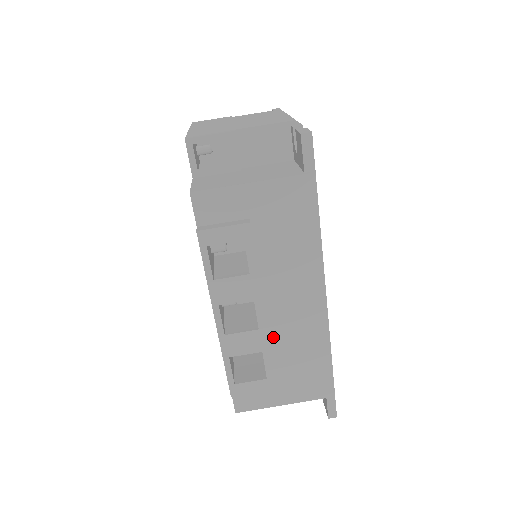
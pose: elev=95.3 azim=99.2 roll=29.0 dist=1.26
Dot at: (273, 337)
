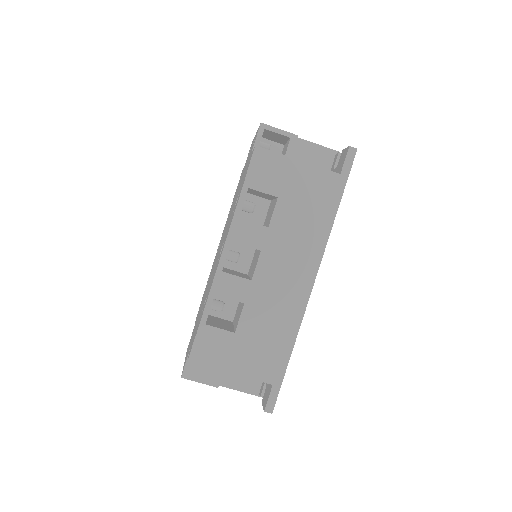
Dot at: (257, 298)
